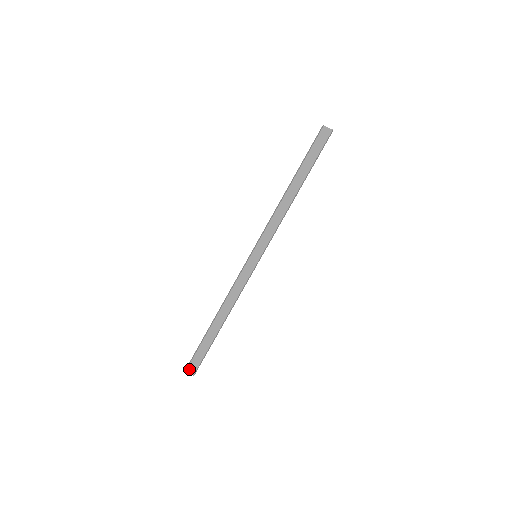
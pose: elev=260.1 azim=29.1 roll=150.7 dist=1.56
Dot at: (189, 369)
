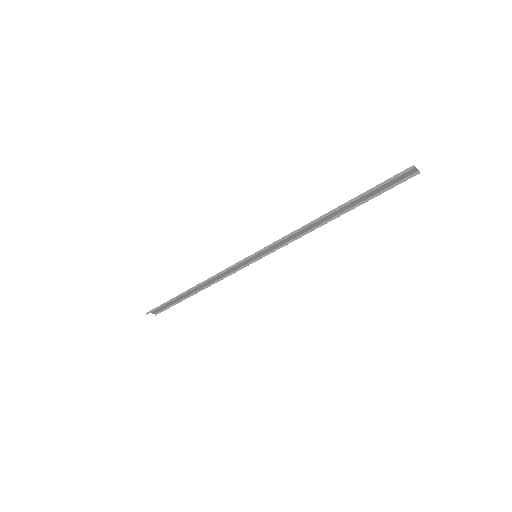
Dot at: occluded
